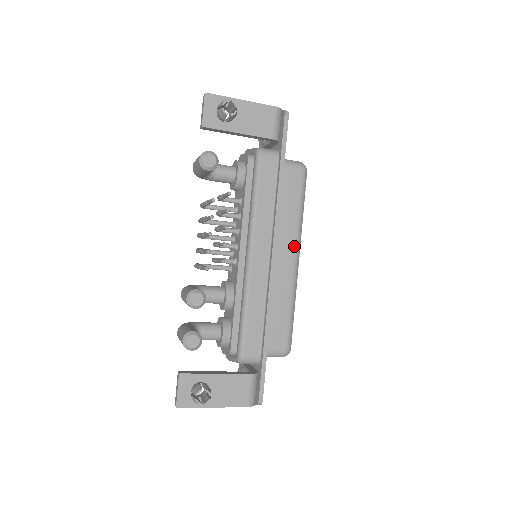
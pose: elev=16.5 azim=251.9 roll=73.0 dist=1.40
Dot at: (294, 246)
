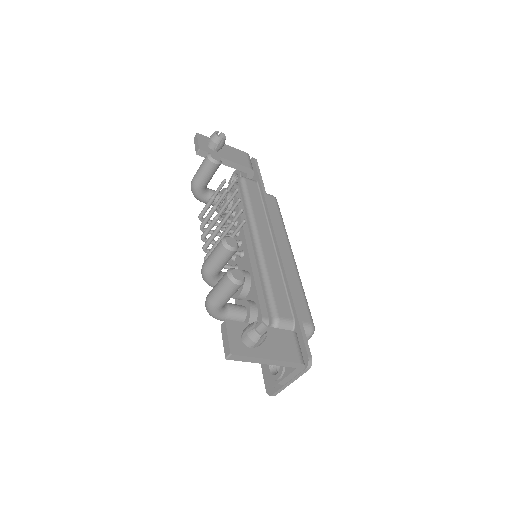
Dot at: (287, 244)
